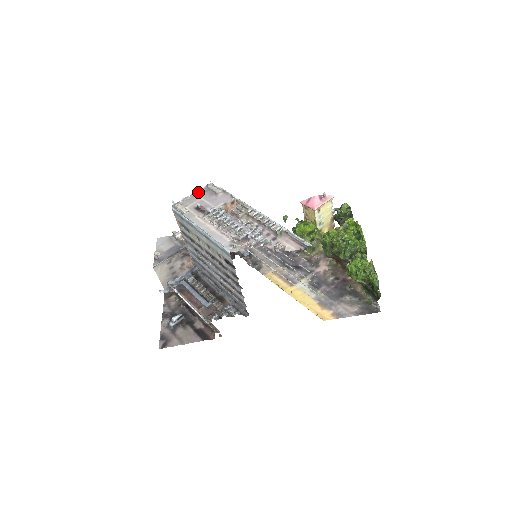
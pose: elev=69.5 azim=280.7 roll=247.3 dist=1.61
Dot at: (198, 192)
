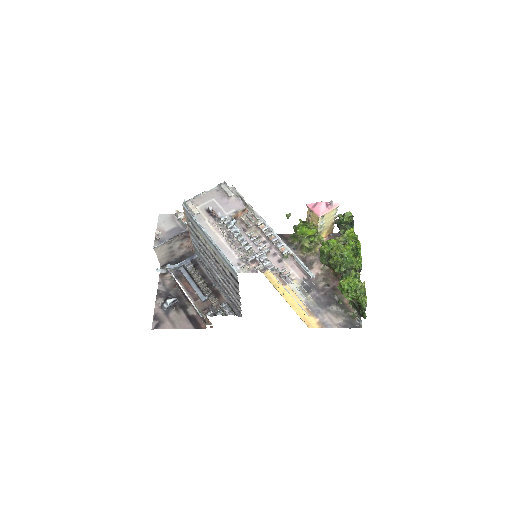
Dot at: (210, 190)
